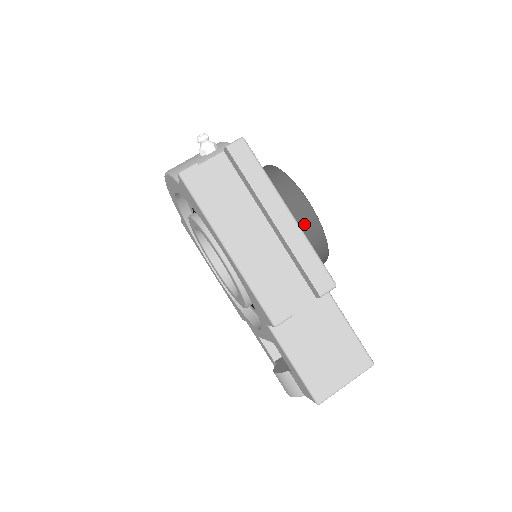
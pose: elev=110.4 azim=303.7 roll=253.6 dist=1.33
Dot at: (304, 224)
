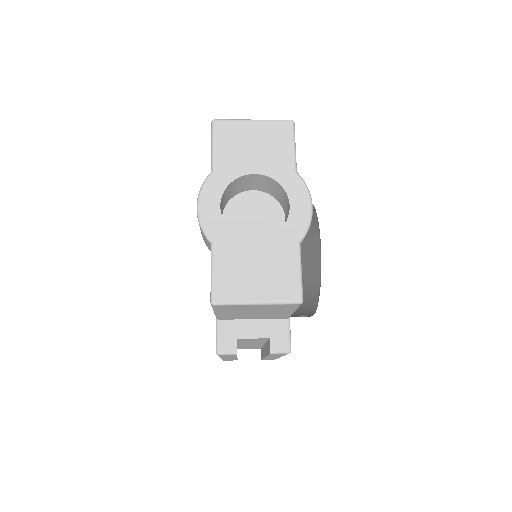
Dot at: occluded
